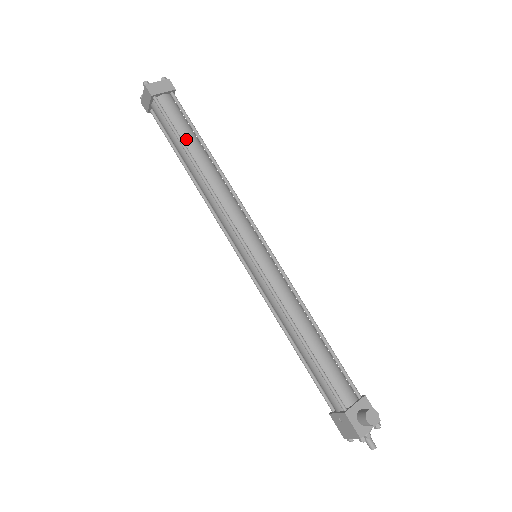
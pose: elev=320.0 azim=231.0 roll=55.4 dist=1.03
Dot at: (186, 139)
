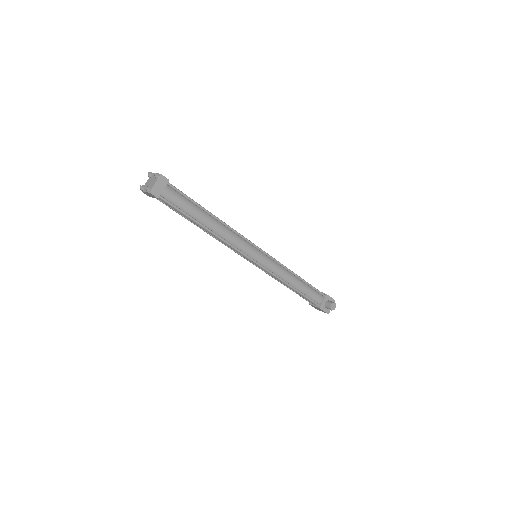
Dot at: (193, 214)
